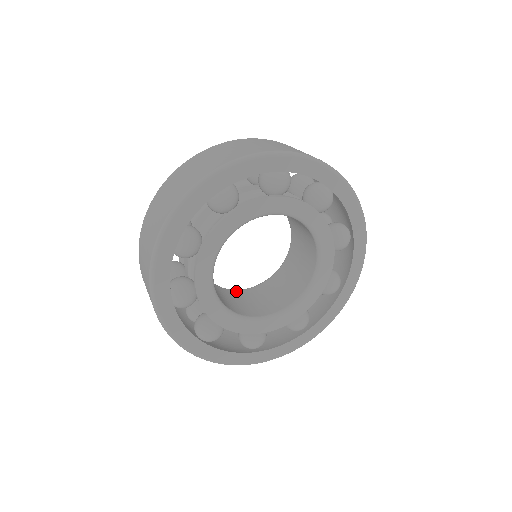
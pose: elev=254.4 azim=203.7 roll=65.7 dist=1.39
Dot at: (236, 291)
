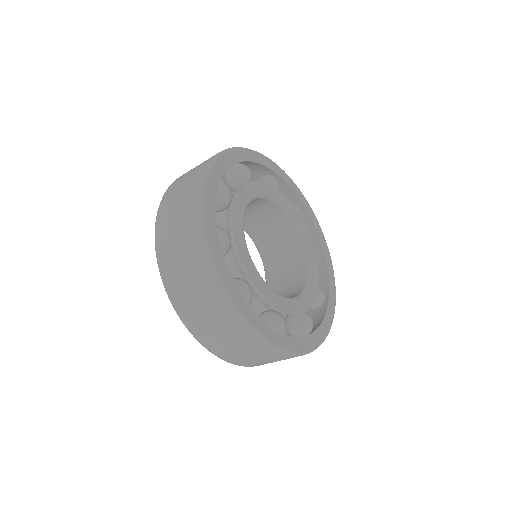
Dot at: occluded
